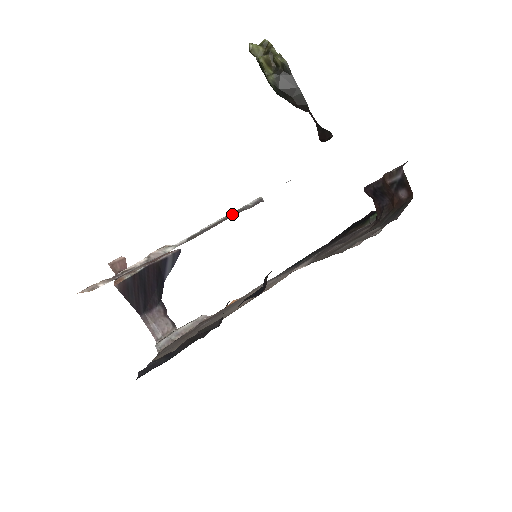
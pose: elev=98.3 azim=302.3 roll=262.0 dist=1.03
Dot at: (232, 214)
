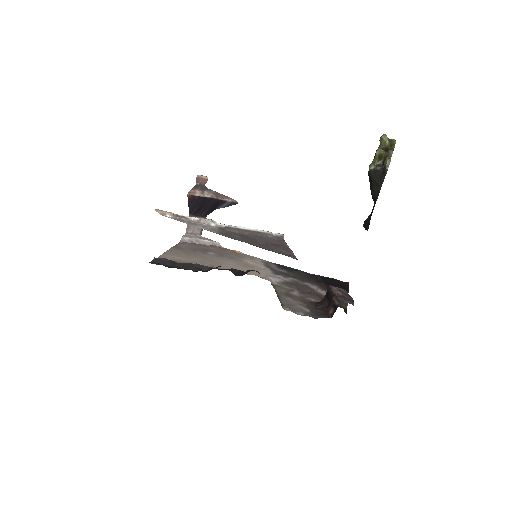
Dot at: (259, 233)
